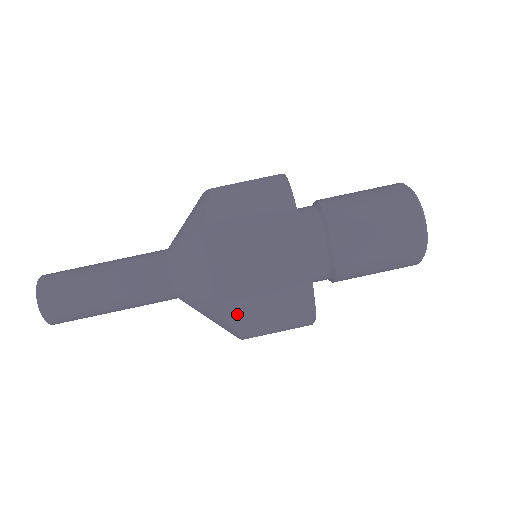
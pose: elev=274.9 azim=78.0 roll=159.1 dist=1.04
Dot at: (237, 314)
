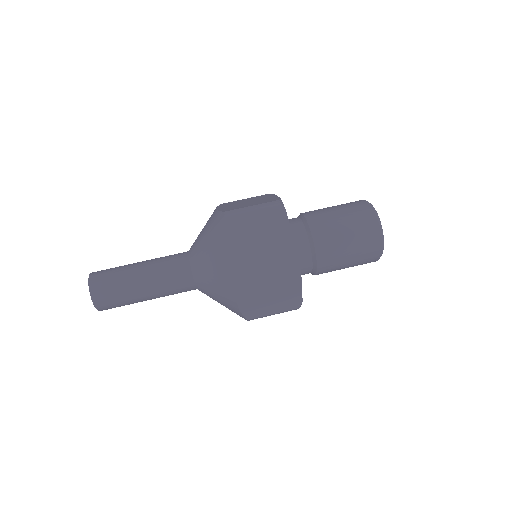
Dot at: (246, 306)
